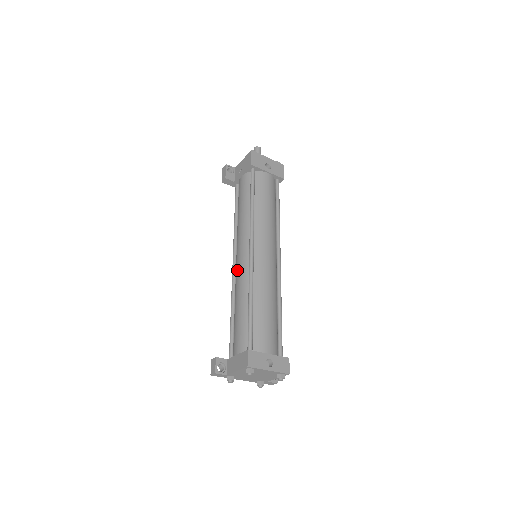
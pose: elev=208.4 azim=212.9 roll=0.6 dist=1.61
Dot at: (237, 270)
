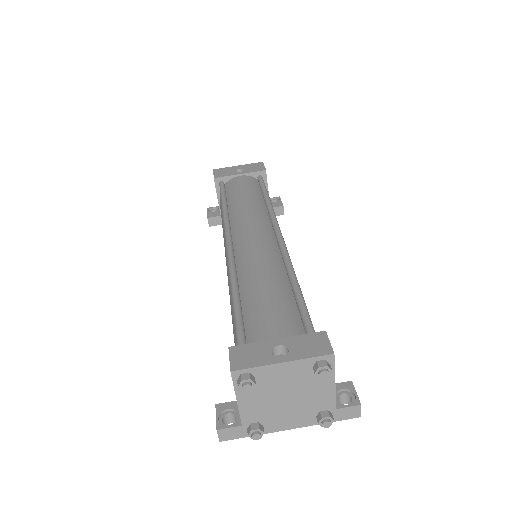
Dot at: occluded
